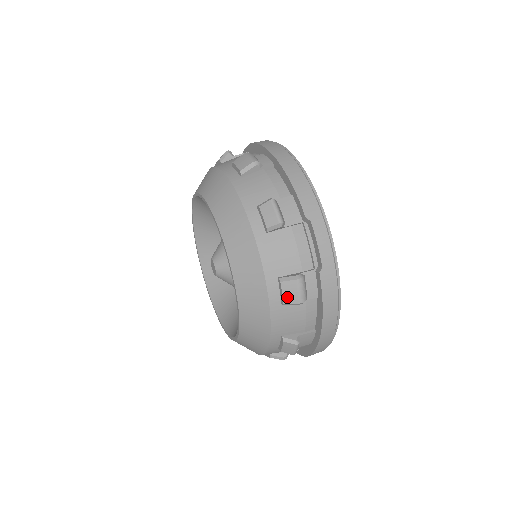
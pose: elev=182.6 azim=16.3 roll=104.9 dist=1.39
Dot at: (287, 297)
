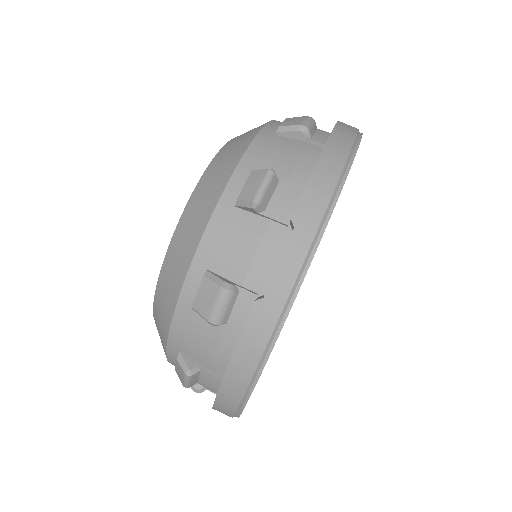
Dot at: (199, 301)
